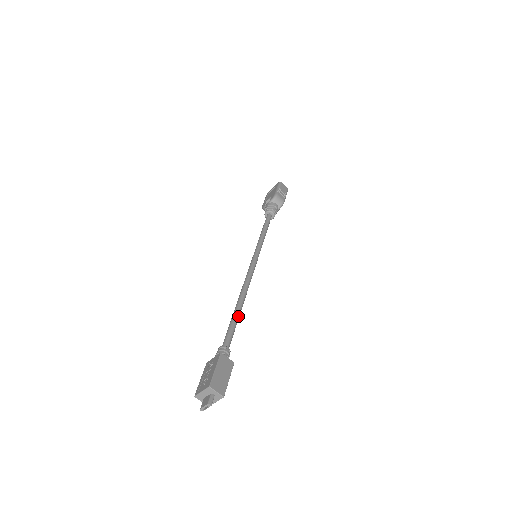
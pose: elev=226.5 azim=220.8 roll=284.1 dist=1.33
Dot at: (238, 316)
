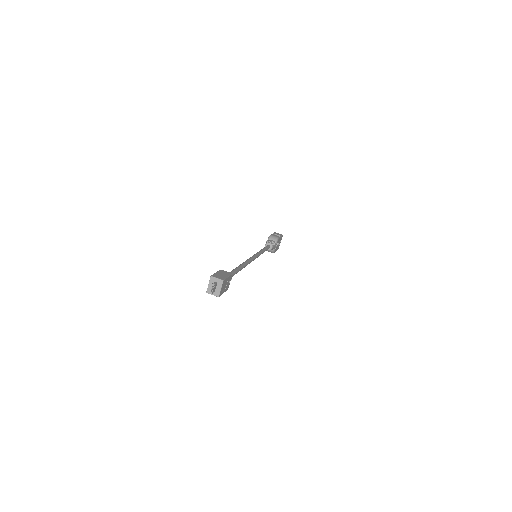
Dot at: (239, 268)
